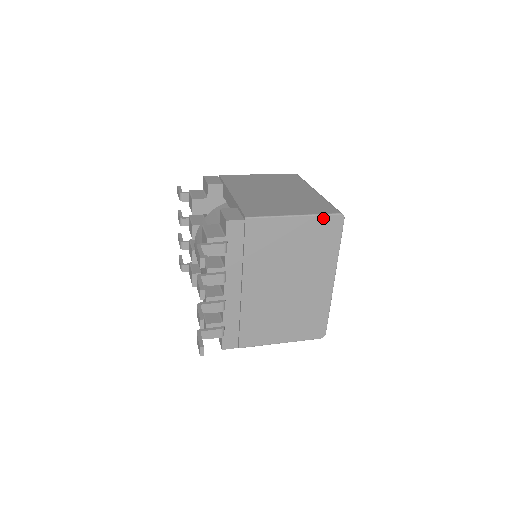
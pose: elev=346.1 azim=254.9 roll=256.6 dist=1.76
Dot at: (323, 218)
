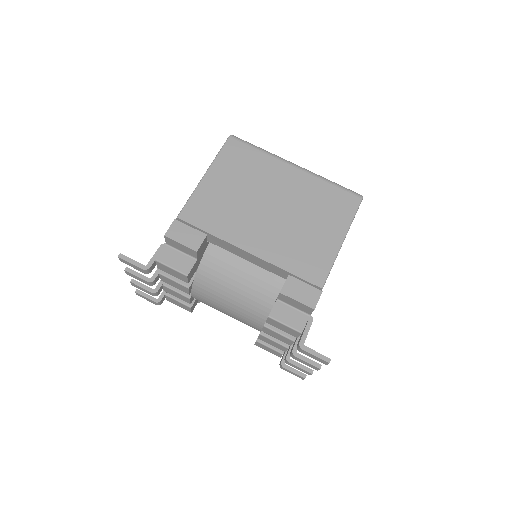
Dot at: (354, 216)
